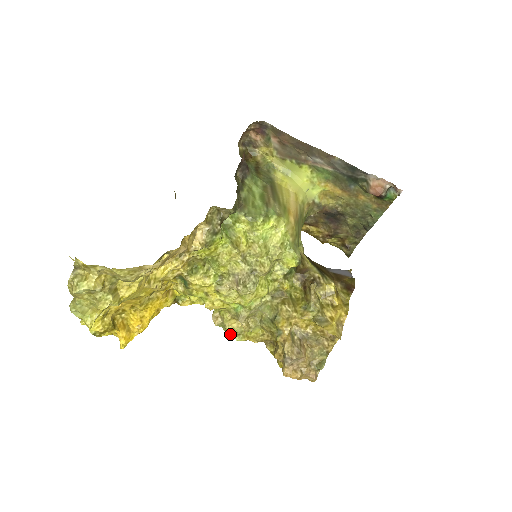
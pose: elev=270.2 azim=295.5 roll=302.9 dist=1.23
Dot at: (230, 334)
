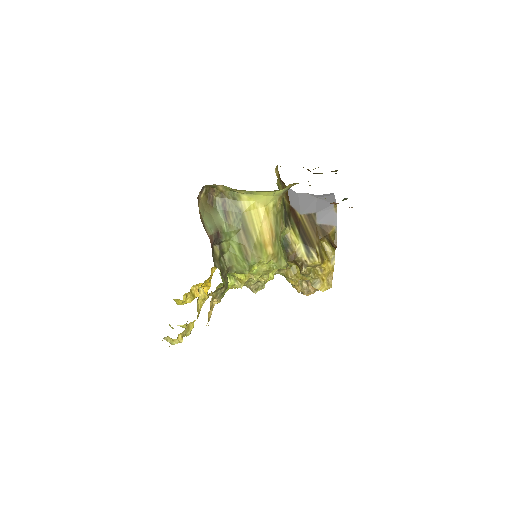
Dot at: occluded
